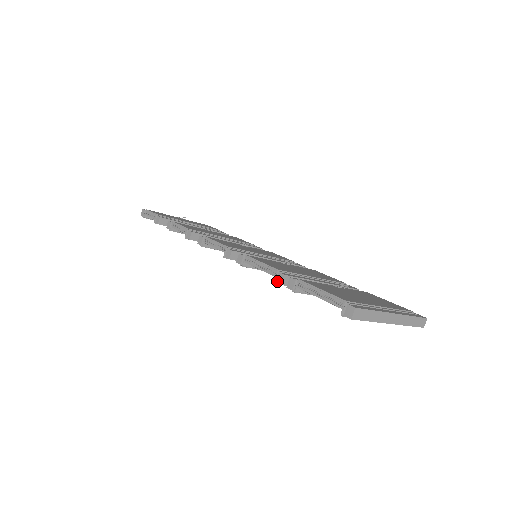
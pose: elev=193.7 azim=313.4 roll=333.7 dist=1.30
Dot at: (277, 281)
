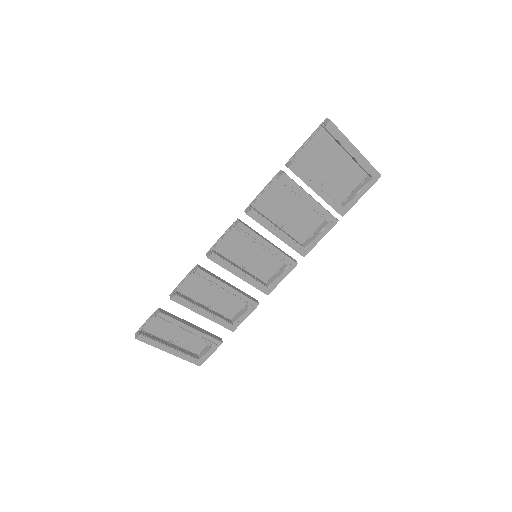
Dot at: (280, 175)
